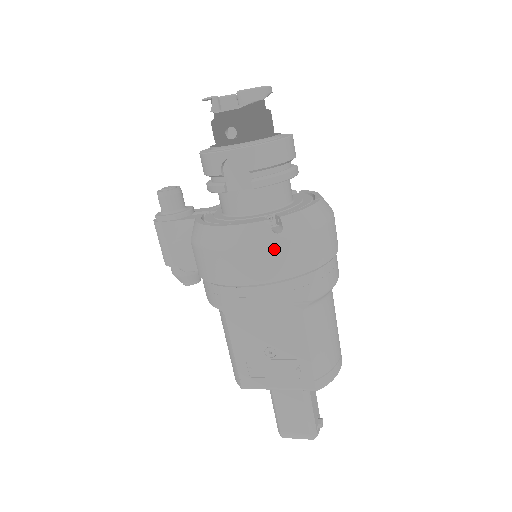
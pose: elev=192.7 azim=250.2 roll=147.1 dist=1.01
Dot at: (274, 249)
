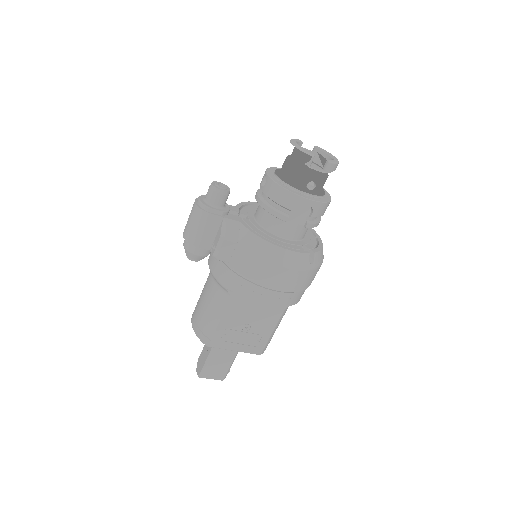
Dot at: (306, 273)
